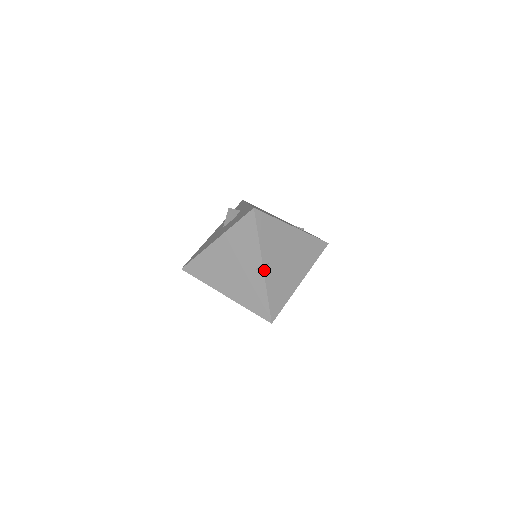
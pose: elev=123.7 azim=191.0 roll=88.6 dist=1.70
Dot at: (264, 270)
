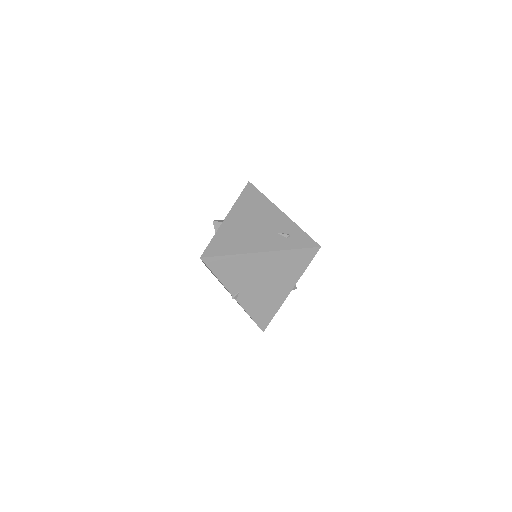
Dot at: (236, 299)
